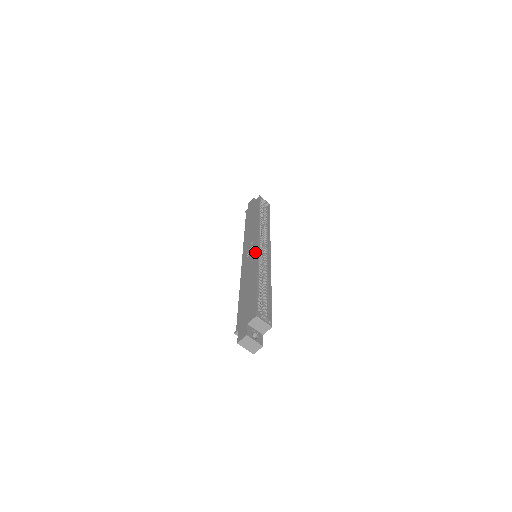
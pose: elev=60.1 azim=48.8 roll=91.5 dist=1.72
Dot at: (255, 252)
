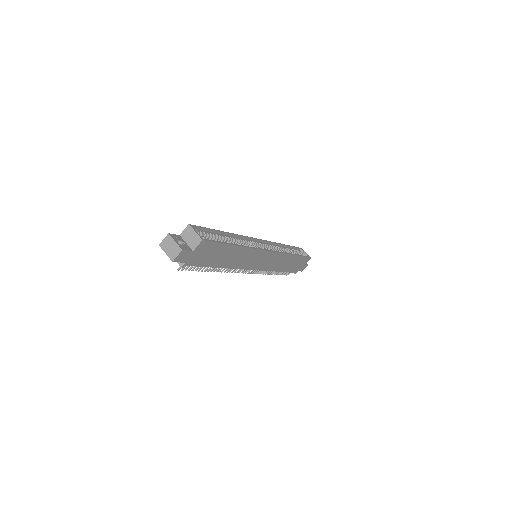
Dot at: occluded
